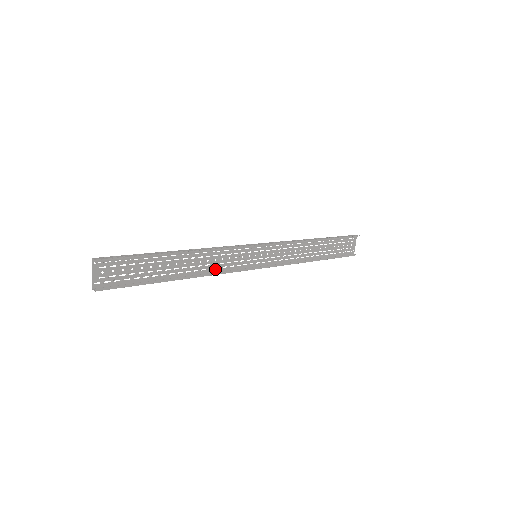
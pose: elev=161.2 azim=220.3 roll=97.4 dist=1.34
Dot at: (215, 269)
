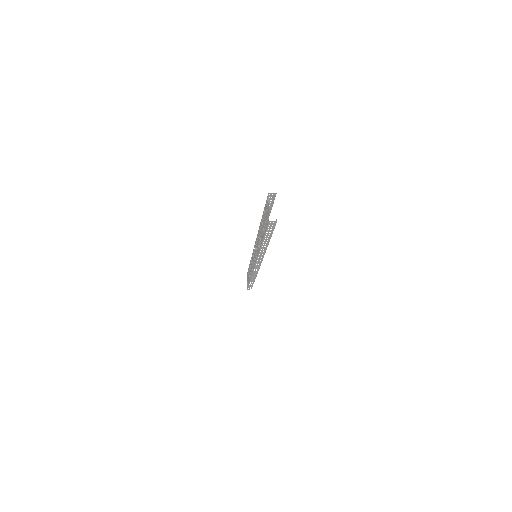
Dot at: (257, 253)
